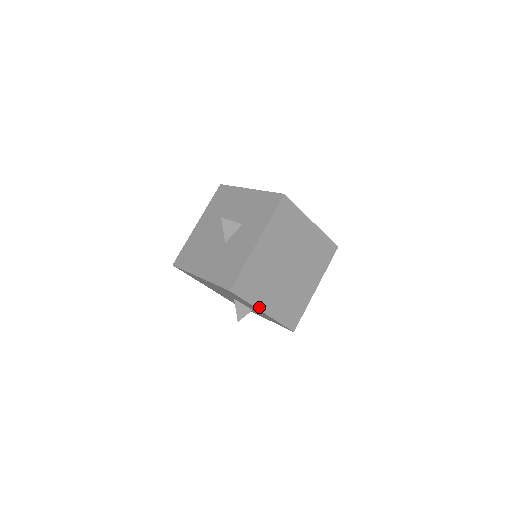
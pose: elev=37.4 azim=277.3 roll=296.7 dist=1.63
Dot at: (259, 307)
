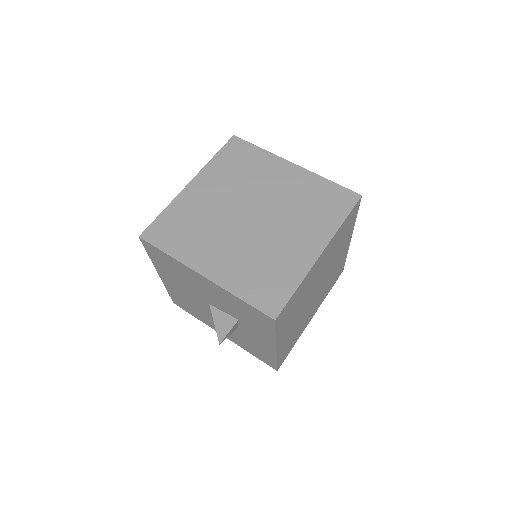
Dot at: (192, 266)
